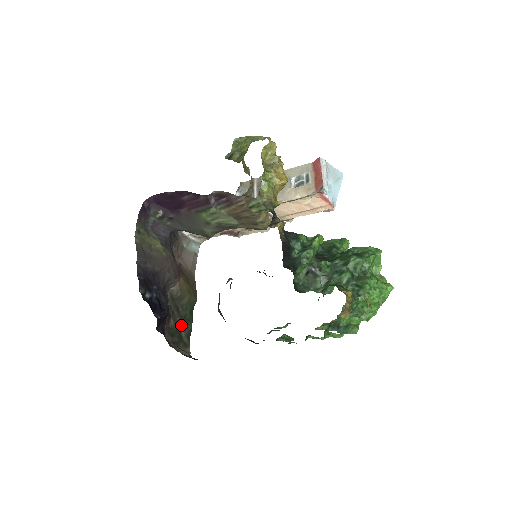
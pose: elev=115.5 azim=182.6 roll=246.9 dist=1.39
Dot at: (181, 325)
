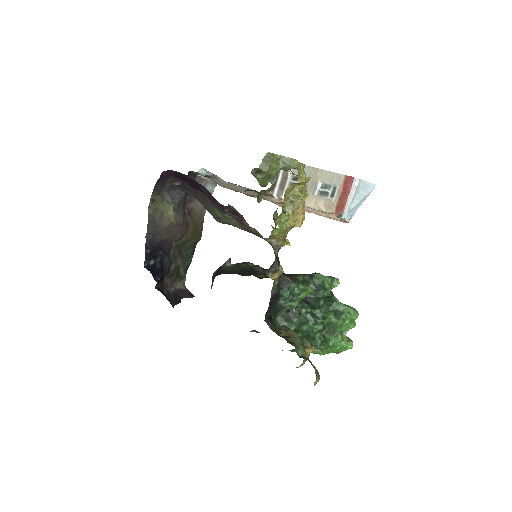
Dot at: (181, 264)
